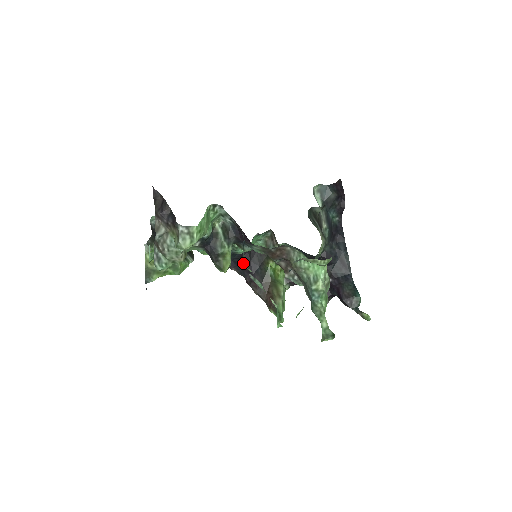
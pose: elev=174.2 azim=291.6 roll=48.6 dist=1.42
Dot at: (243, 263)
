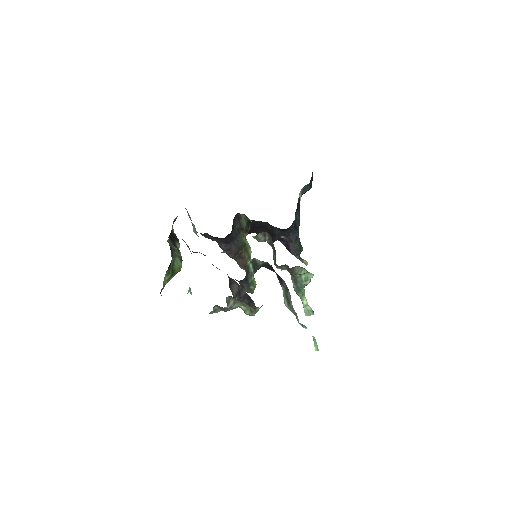
Dot at: (287, 307)
